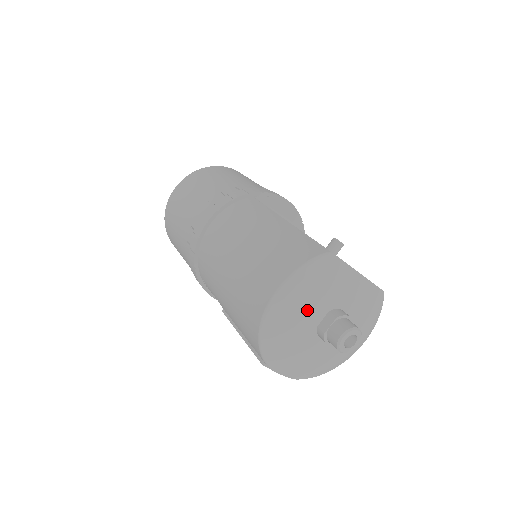
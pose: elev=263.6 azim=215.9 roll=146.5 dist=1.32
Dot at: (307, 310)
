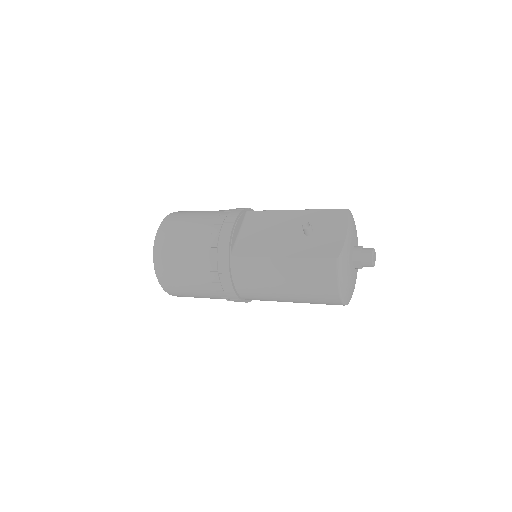
Dot at: (350, 277)
